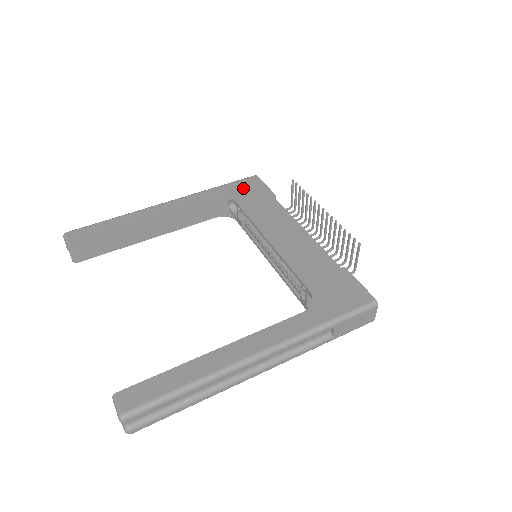
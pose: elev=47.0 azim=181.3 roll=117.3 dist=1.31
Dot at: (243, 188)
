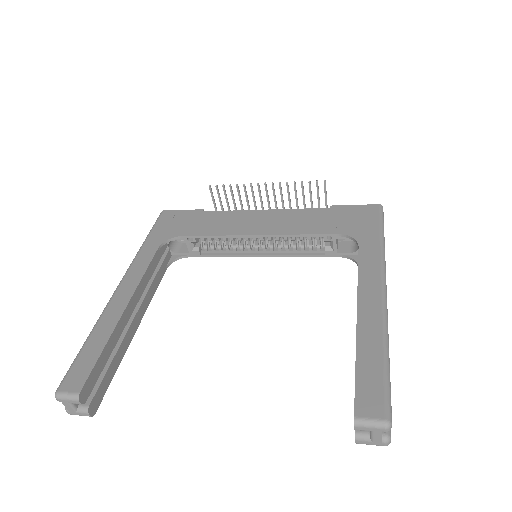
Dot at: (170, 225)
